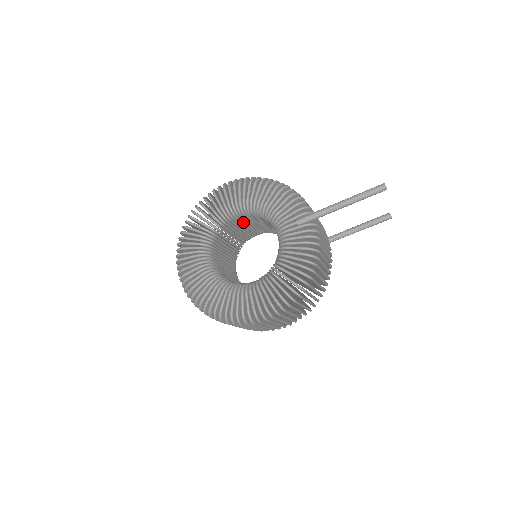
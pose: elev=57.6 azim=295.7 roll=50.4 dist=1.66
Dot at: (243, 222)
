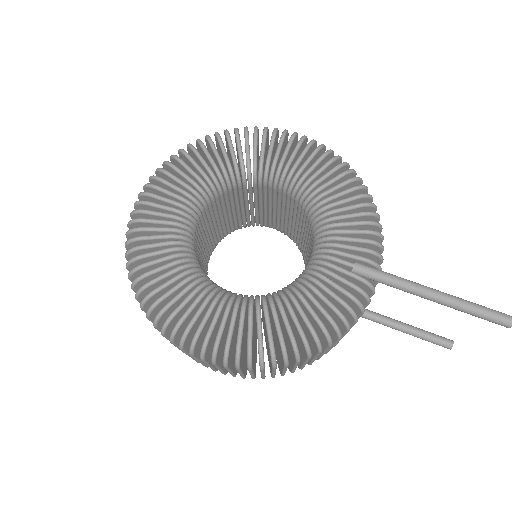
Dot at: (276, 201)
